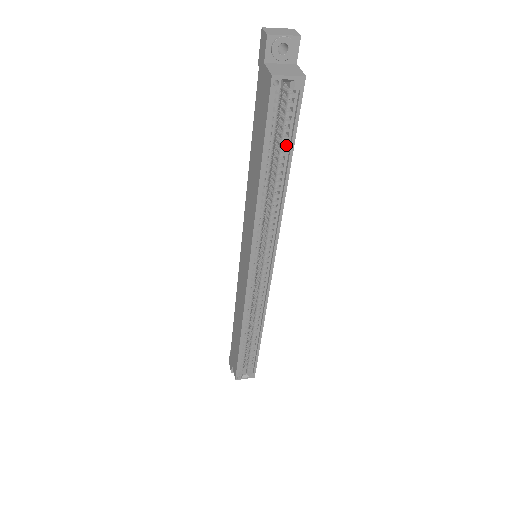
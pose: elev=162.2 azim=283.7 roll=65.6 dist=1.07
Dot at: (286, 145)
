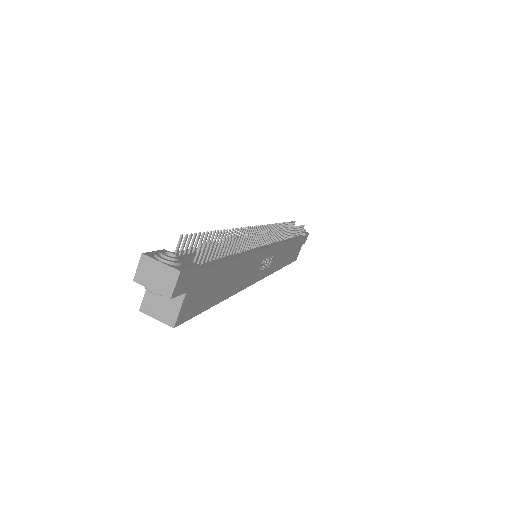
Dot at: occluded
